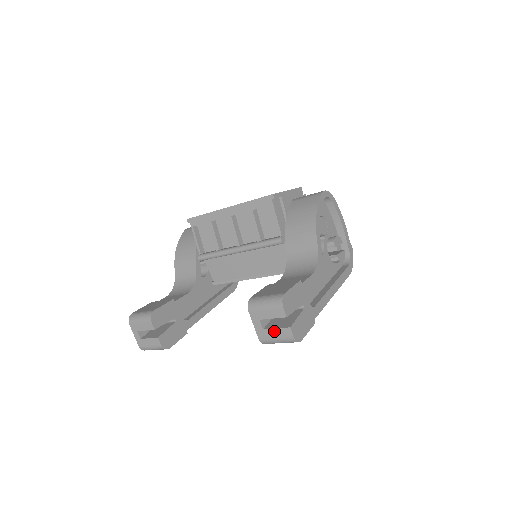
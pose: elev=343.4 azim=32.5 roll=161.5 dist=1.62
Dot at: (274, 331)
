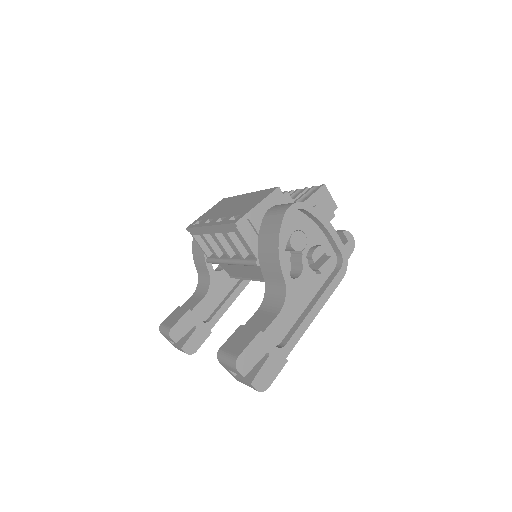
Dot at: (242, 381)
